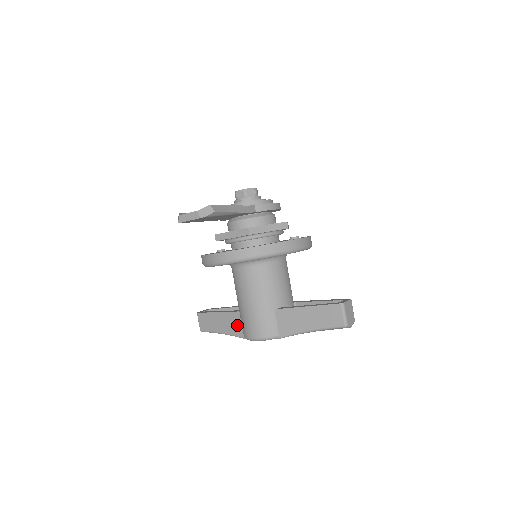
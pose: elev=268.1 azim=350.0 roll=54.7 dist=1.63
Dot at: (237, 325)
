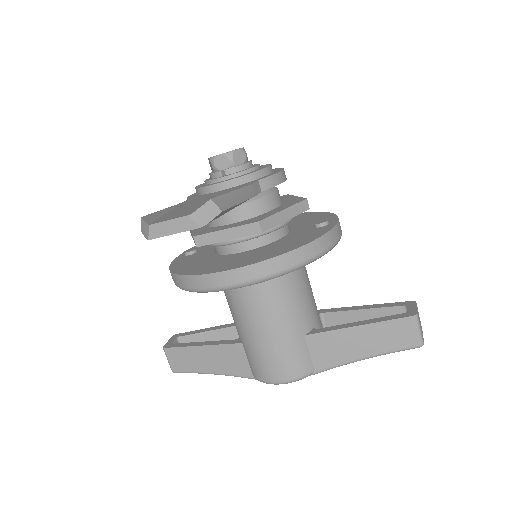
Dot at: (240, 362)
